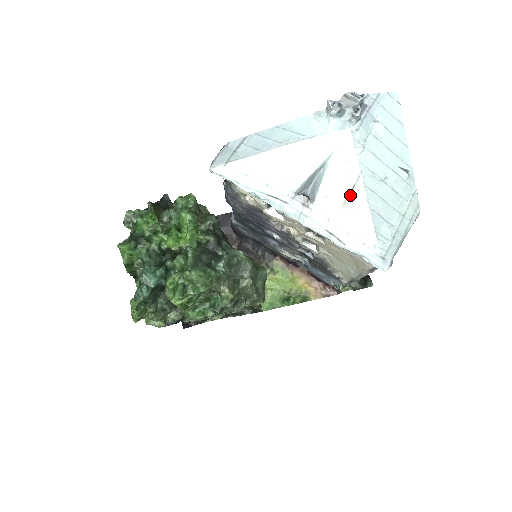
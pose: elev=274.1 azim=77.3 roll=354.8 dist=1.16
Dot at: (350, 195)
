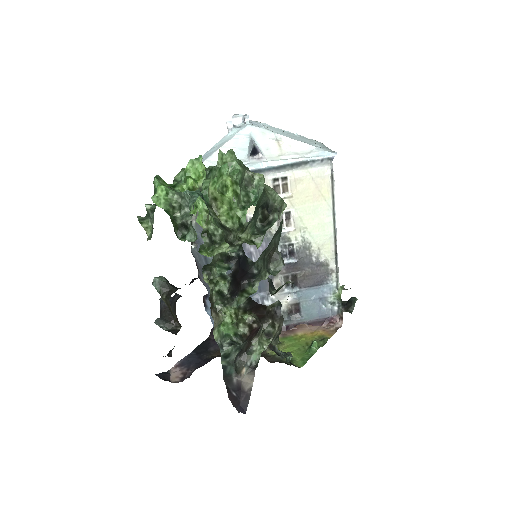
Dot at: (279, 142)
